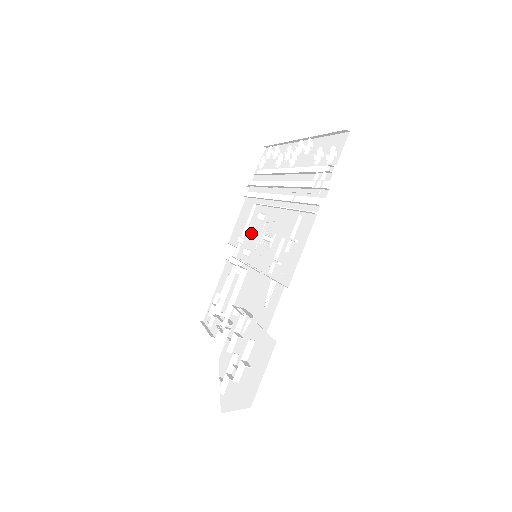
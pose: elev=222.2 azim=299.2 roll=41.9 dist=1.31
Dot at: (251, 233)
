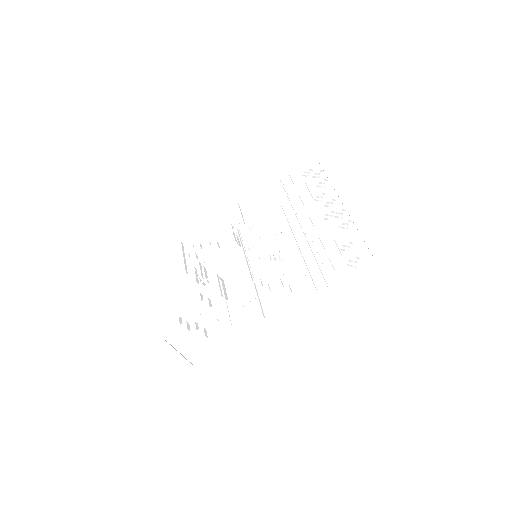
Dot at: occluded
